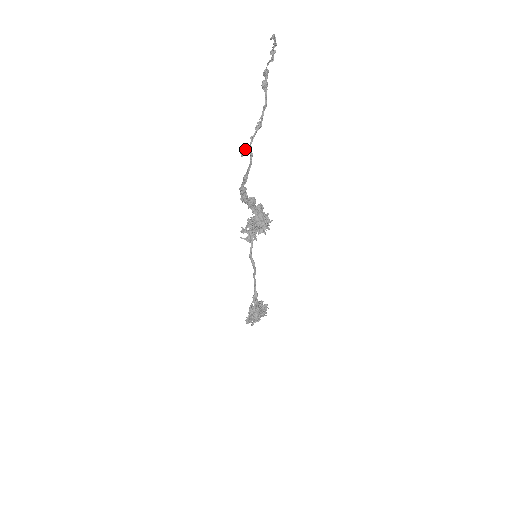
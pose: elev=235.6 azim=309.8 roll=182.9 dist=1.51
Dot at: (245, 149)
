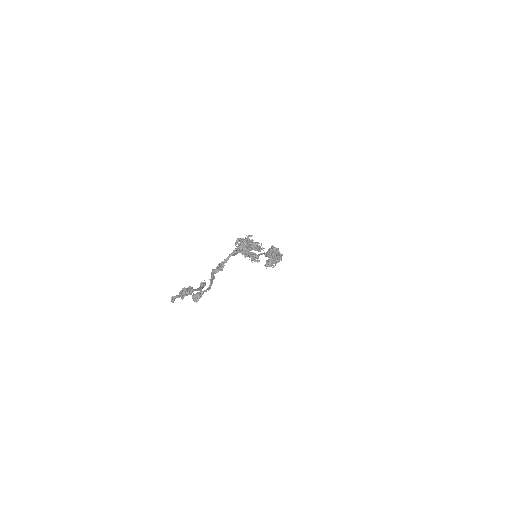
Dot at: (195, 301)
